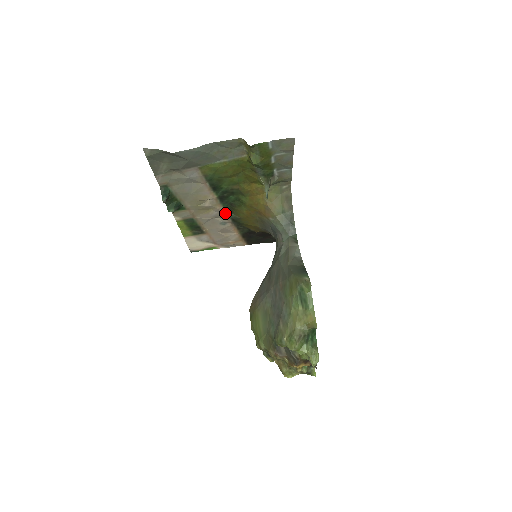
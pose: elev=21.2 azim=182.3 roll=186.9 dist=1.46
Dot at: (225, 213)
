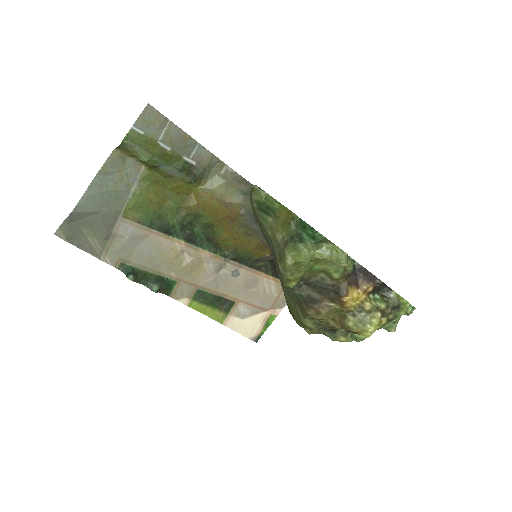
Dot at: (219, 258)
